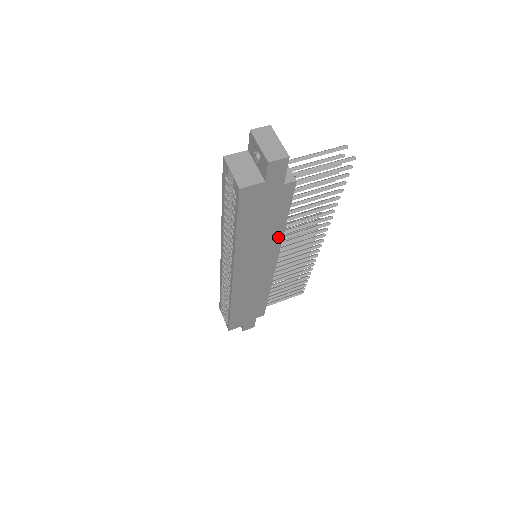
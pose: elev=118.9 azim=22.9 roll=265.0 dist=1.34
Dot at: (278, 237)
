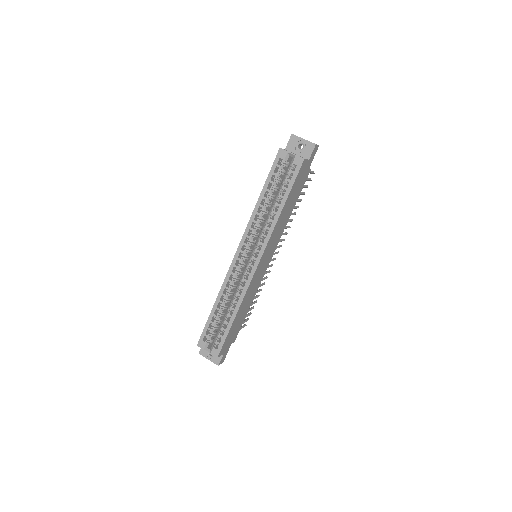
Dot at: (285, 224)
